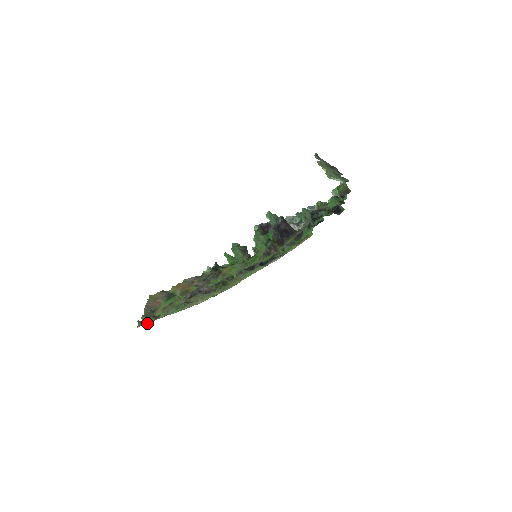
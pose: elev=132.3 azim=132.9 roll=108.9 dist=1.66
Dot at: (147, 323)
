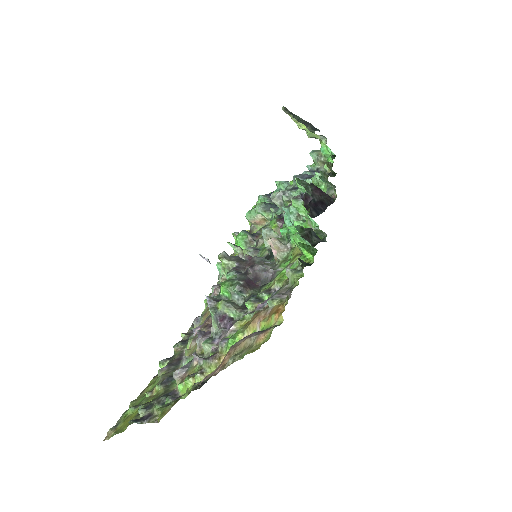
Dot at: (163, 415)
